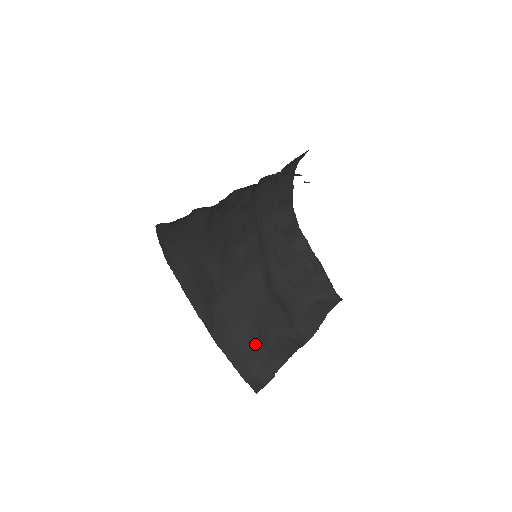
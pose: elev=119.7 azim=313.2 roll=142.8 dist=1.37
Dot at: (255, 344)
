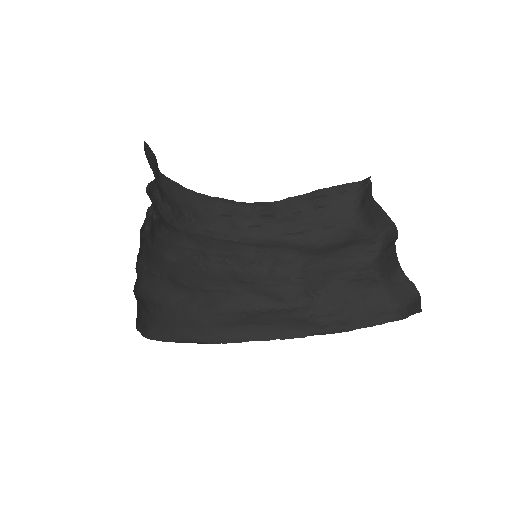
Dot at: (366, 290)
